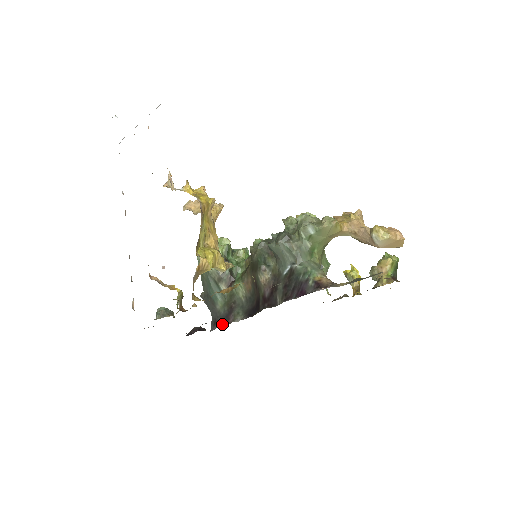
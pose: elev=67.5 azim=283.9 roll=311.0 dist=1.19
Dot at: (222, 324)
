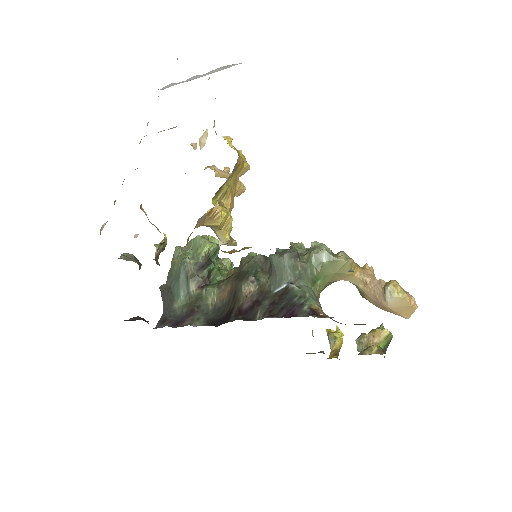
Dot at: (173, 325)
